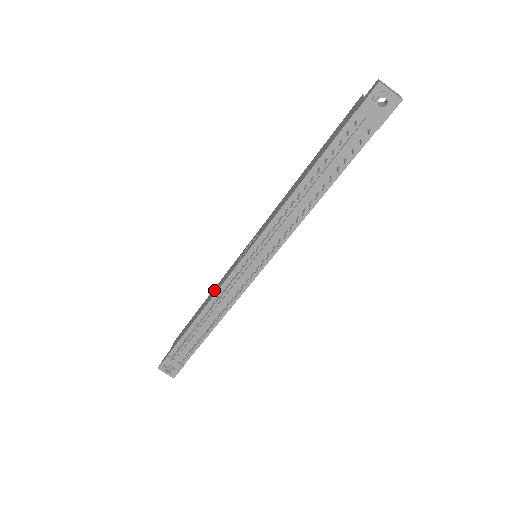
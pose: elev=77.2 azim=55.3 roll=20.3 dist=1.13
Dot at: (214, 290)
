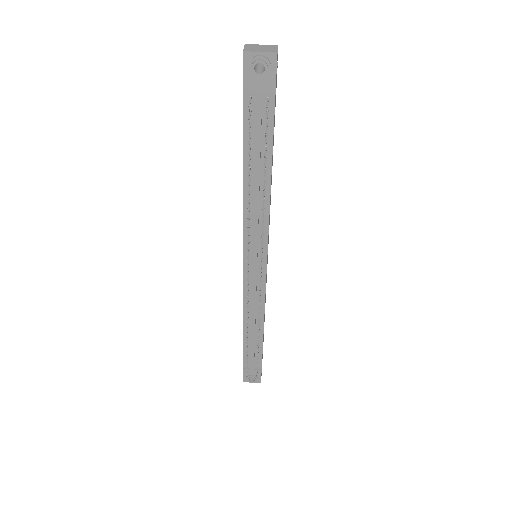
Dot at: occluded
